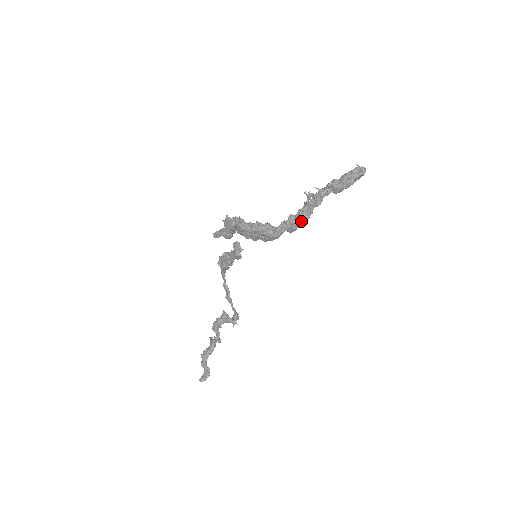
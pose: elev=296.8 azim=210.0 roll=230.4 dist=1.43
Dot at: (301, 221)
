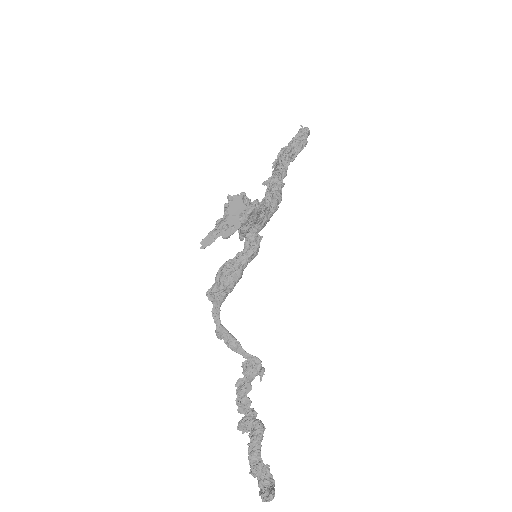
Dot at: (280, 196)
